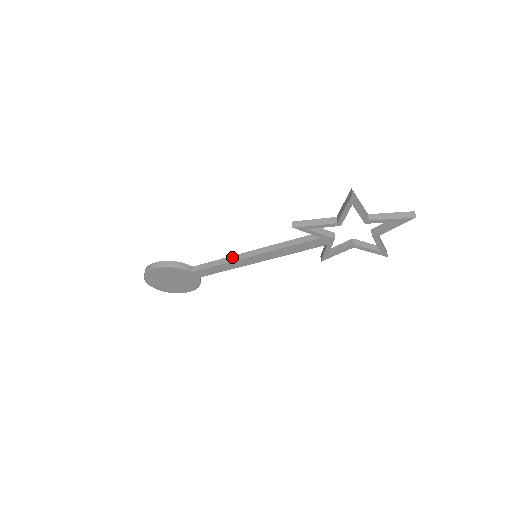
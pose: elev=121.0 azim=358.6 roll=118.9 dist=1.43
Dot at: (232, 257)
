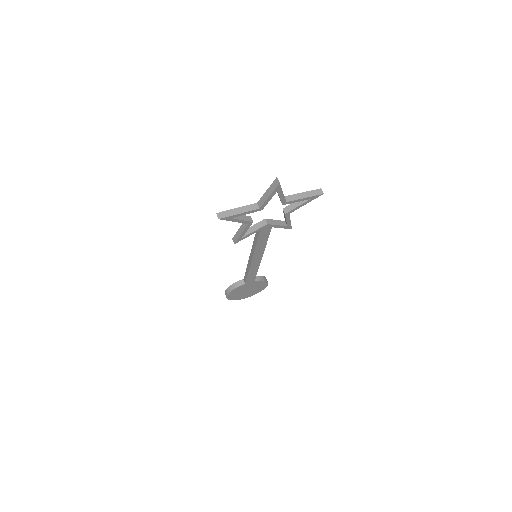
Dot at: (248, 265)
